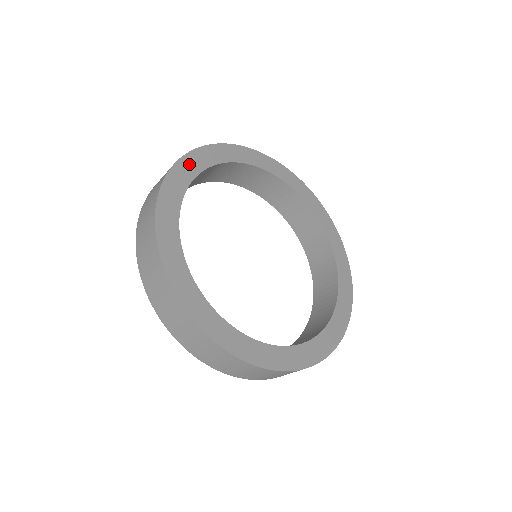
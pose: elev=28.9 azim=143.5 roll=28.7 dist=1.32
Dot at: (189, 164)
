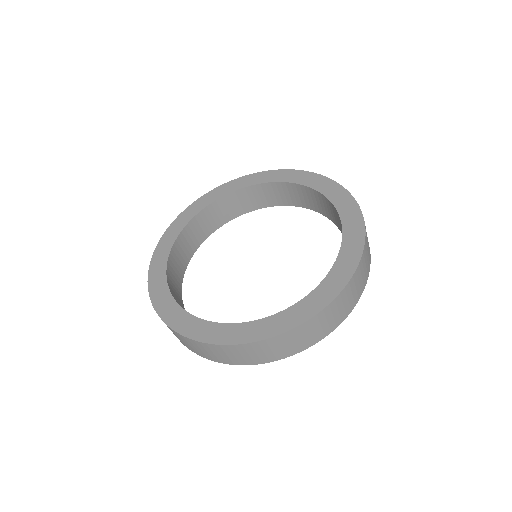
Dot at: (197, 205)
